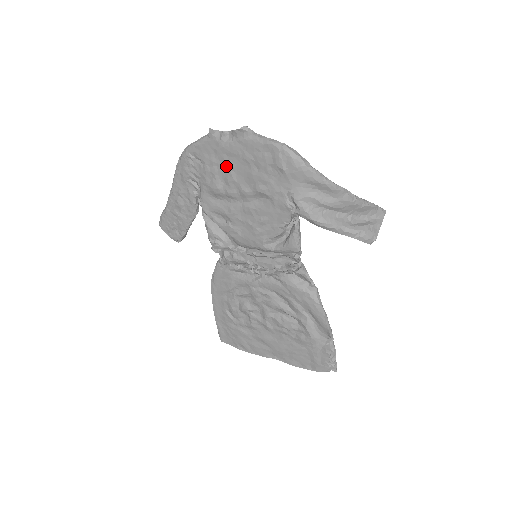
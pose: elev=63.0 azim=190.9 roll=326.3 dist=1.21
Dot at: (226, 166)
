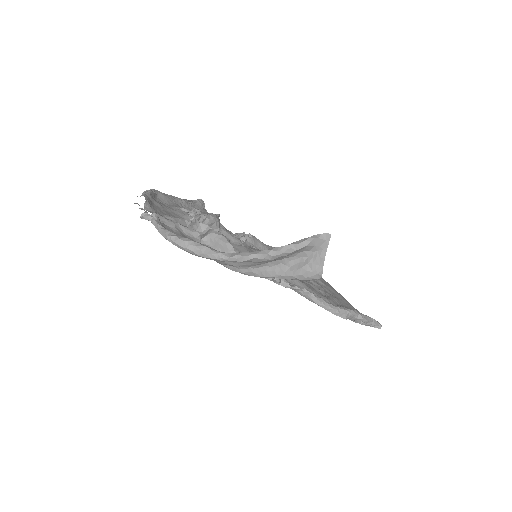
Dot at: occluded
